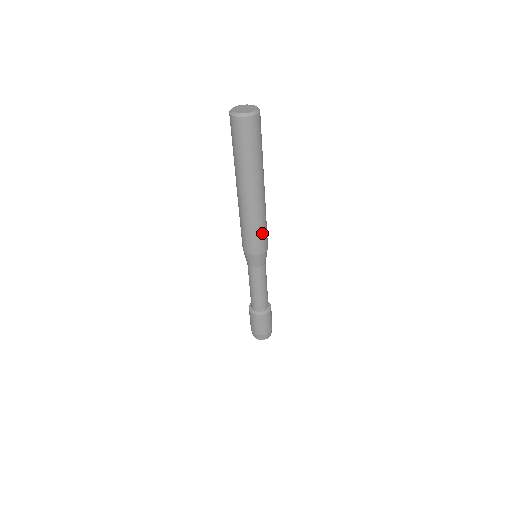
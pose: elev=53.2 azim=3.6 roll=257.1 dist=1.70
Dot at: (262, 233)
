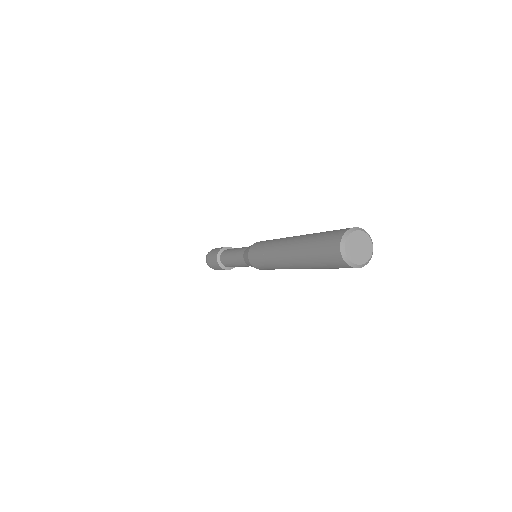
Dot at: occluded
